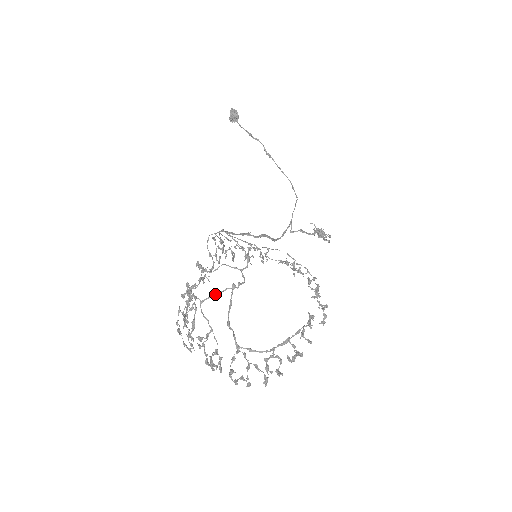
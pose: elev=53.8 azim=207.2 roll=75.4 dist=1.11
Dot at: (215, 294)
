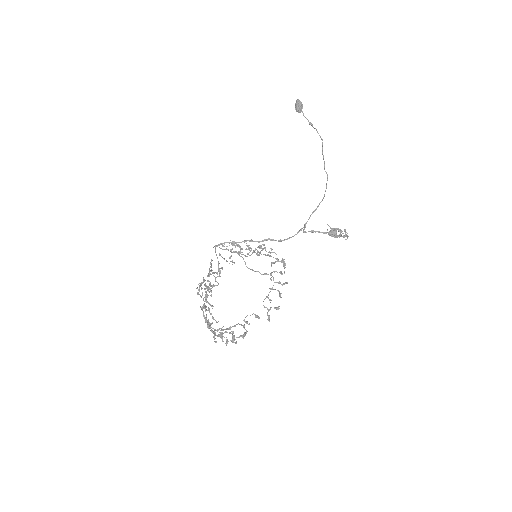
Dot at: (204, 288)
